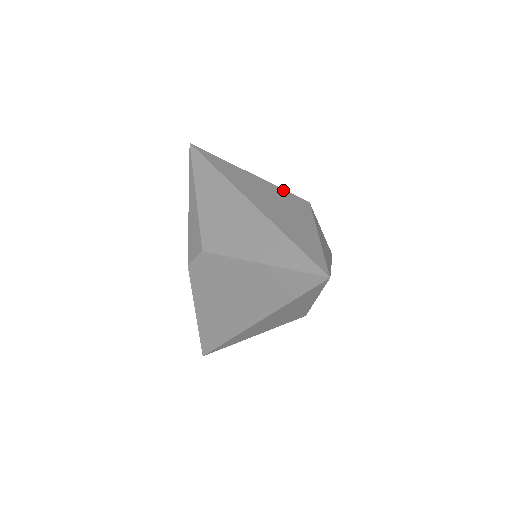
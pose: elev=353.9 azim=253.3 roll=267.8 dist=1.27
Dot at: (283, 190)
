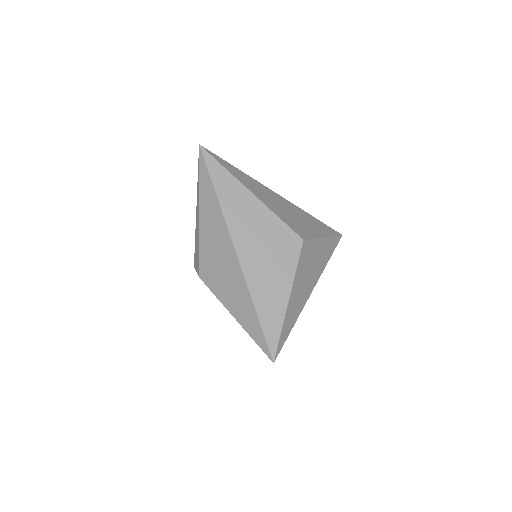
Dot at: (281, 223)
